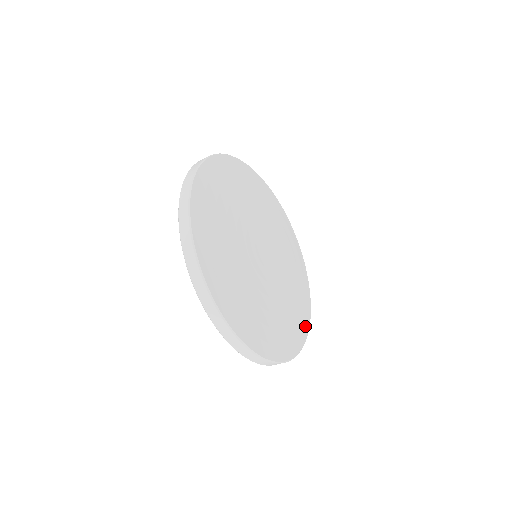
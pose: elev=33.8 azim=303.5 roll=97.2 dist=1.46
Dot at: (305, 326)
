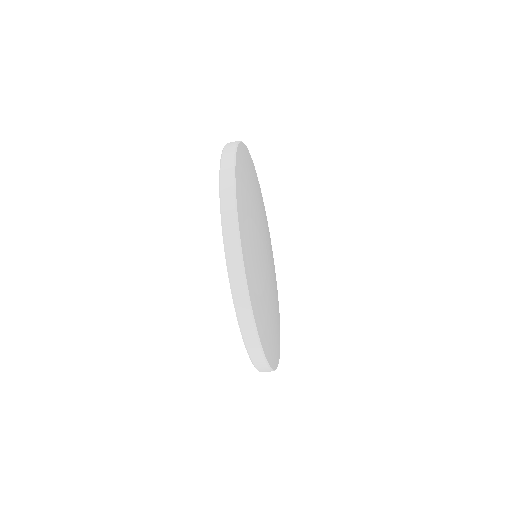
Dot at: (279, 320)
